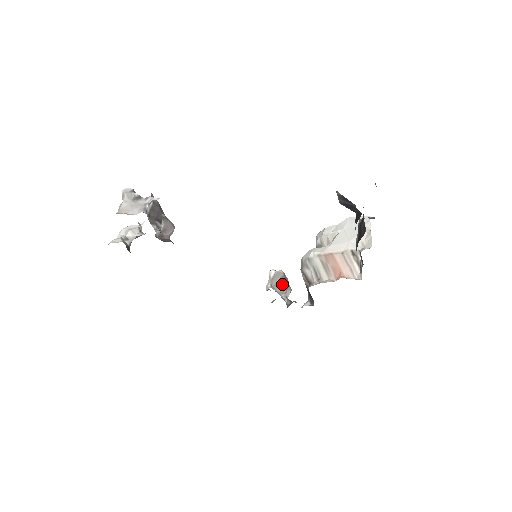
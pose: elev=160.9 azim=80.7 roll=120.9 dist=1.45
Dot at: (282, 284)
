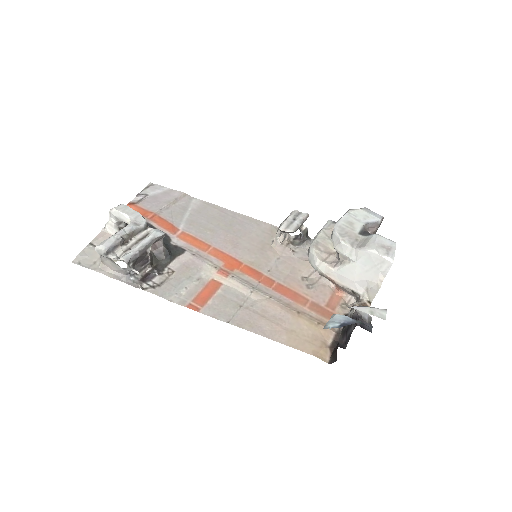
Dot at: occluded
